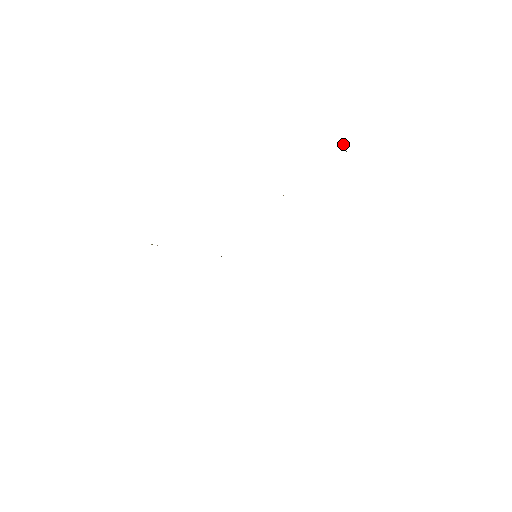
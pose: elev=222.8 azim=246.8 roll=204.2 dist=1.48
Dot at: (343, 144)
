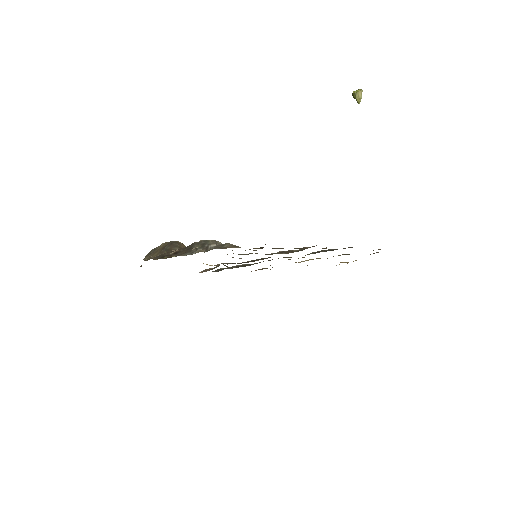
Dot at: (360, 99)
